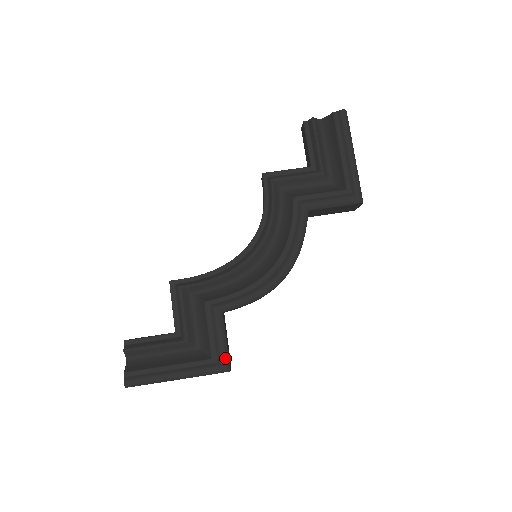
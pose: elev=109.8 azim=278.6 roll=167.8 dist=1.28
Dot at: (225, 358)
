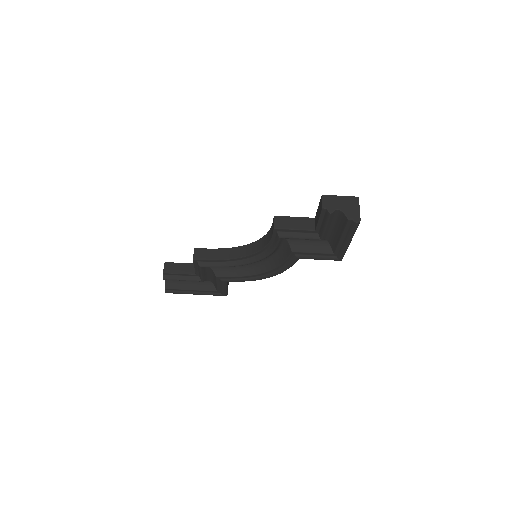
Dot at: (225, 294)
